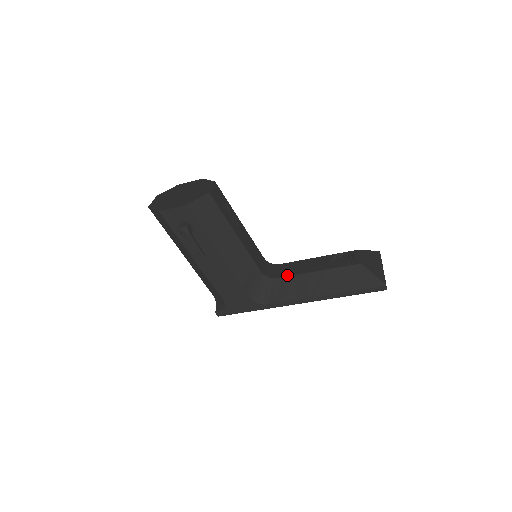
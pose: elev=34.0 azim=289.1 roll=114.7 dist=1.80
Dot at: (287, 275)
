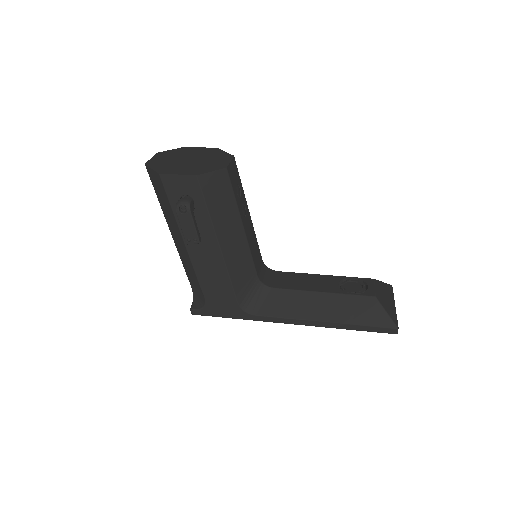
Dot at: (286, 287)
